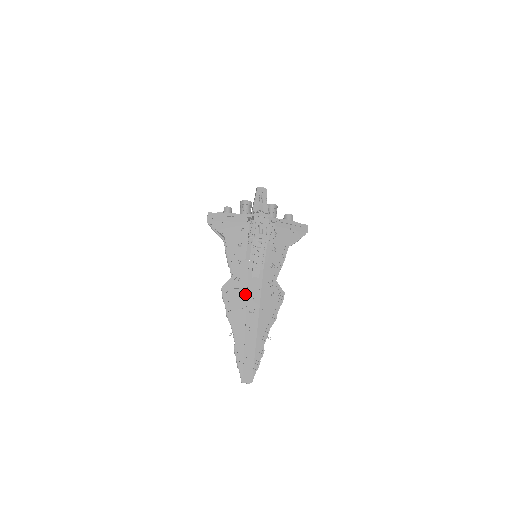
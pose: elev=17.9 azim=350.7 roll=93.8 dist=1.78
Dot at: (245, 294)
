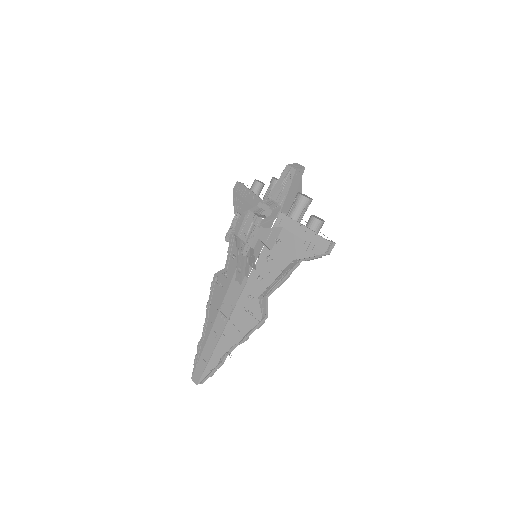
Dot at: (224, 295)
